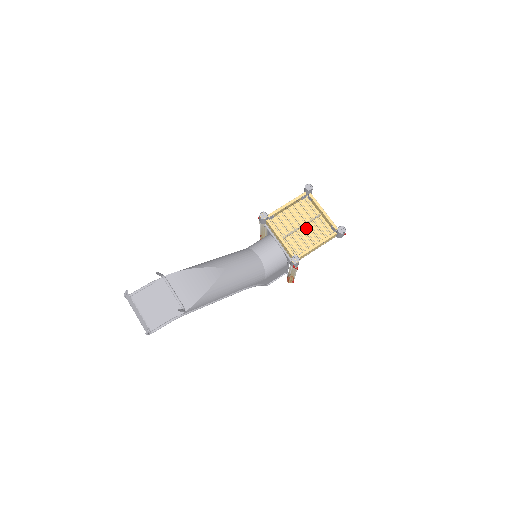
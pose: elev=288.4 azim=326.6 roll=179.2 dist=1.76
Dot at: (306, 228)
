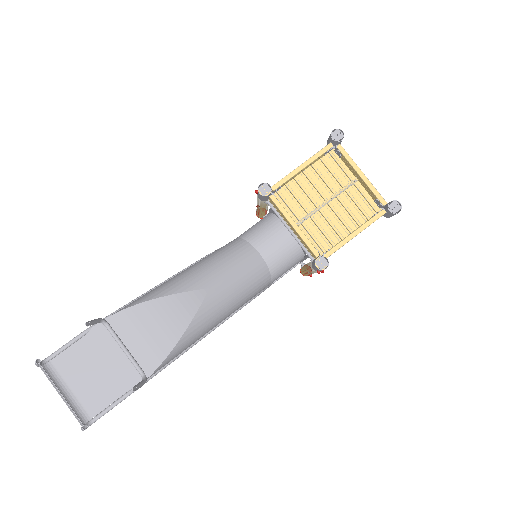
Dot at: (334, 204)
